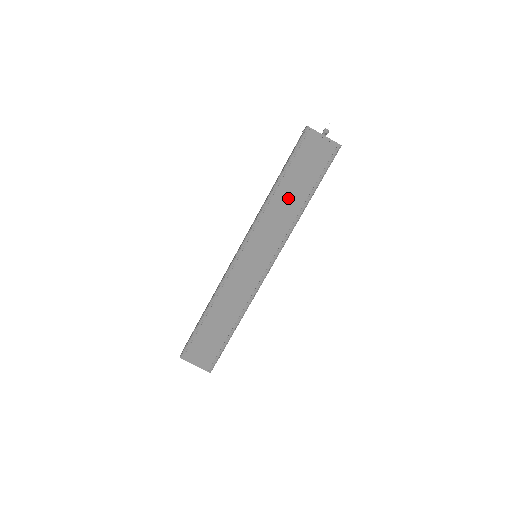
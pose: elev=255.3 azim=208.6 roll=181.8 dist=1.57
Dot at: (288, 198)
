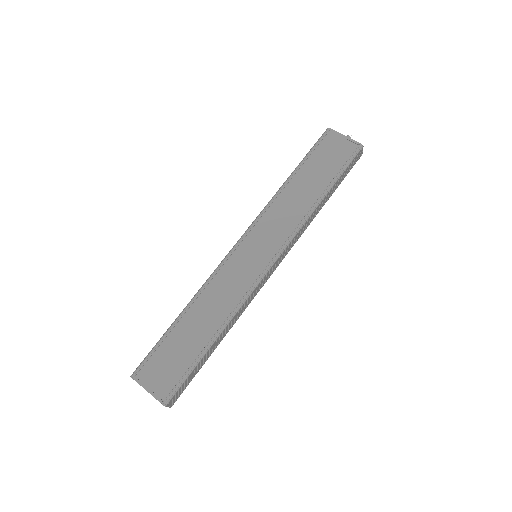
Dot at: (301, 191)
